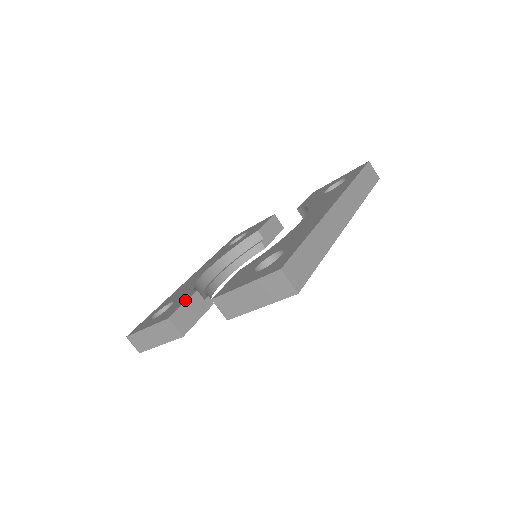
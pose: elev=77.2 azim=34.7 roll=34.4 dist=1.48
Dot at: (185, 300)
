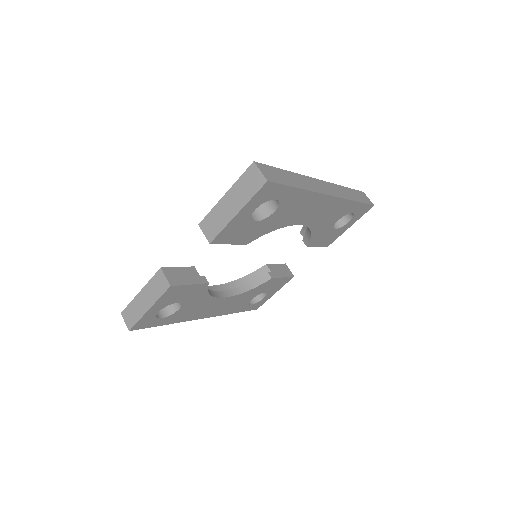
Dot at: (181, 268)
